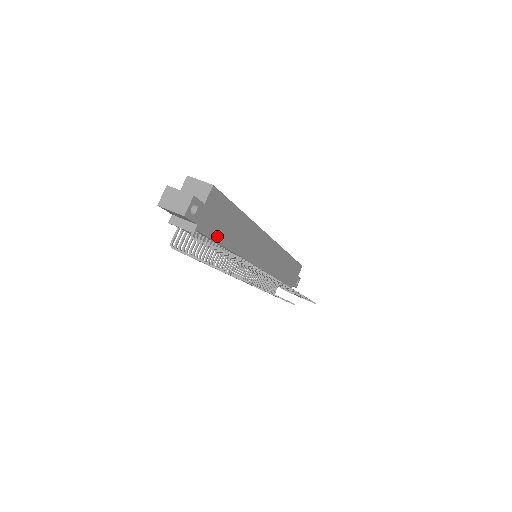
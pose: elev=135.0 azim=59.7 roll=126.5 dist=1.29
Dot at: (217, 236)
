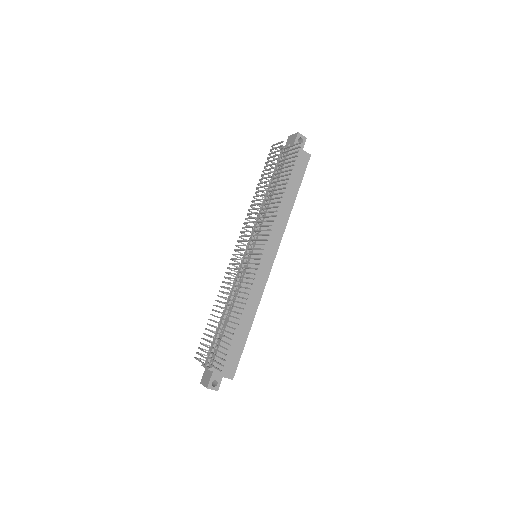
Dot at: occluded
